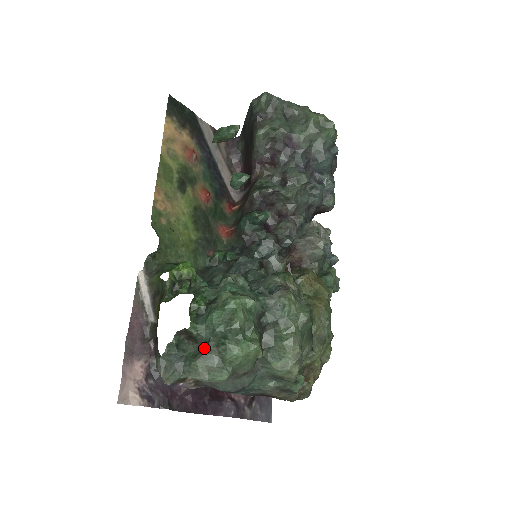
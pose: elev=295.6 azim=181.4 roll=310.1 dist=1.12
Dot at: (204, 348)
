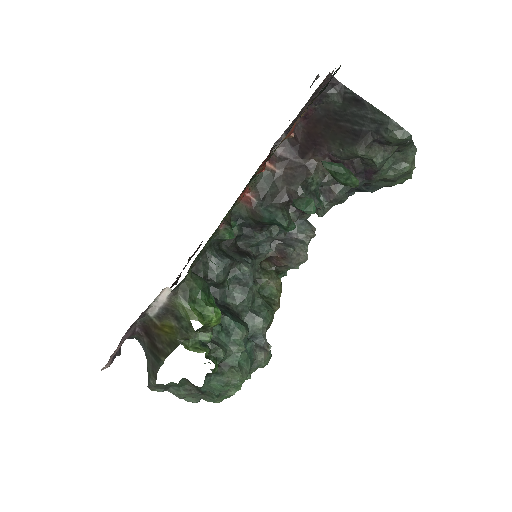
Dot at: (197, 391)
